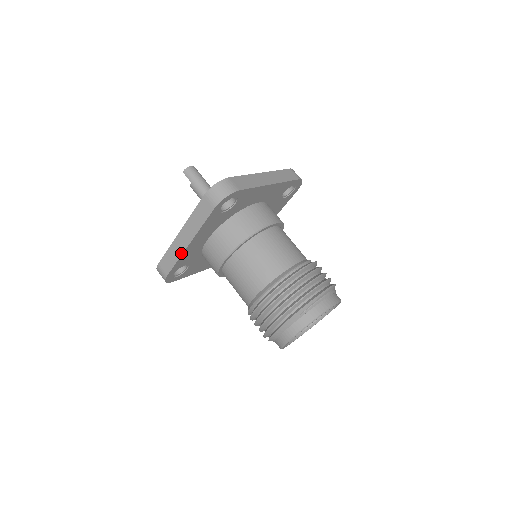
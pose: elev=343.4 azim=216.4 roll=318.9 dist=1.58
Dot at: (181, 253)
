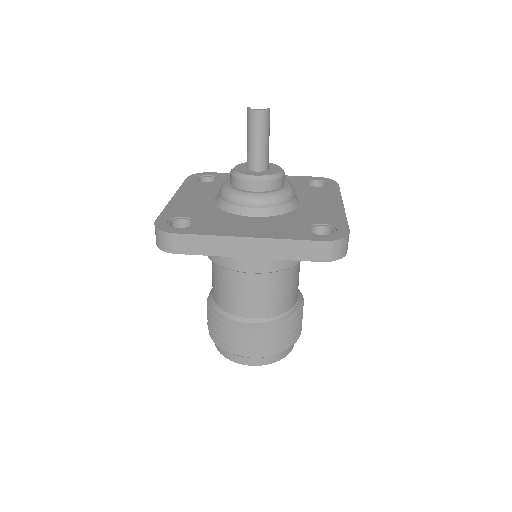
Dot at: occluded
